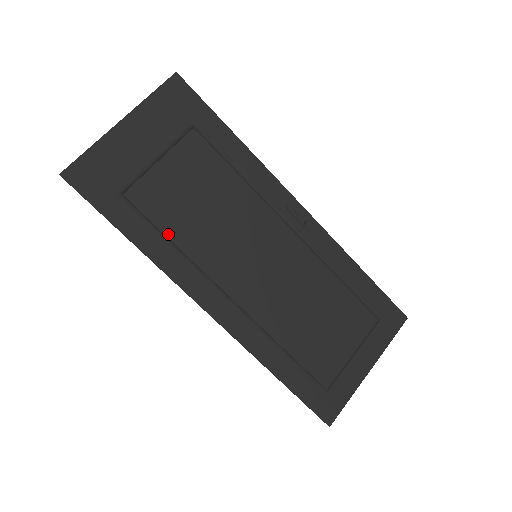
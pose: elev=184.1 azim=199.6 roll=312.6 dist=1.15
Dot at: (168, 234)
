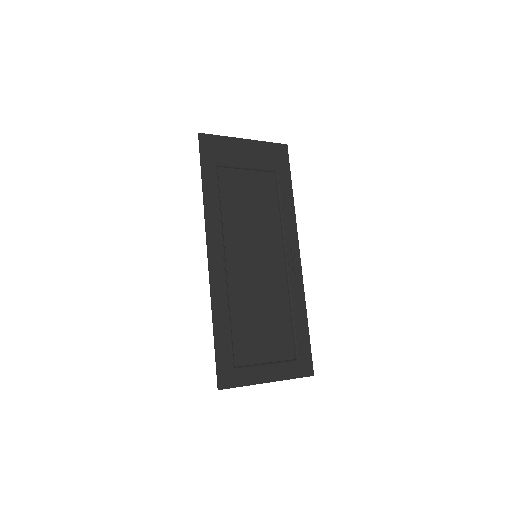
Dot at: (222, 203)
